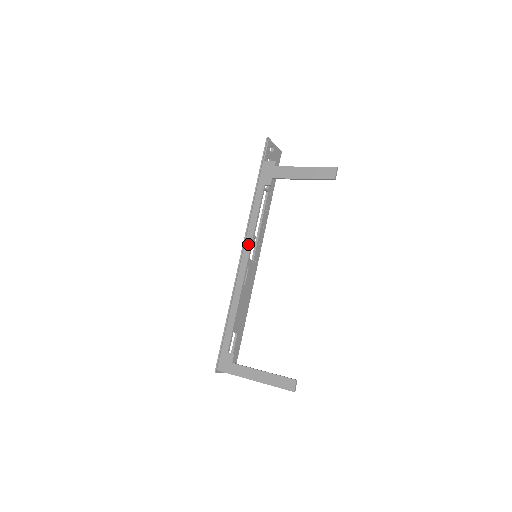
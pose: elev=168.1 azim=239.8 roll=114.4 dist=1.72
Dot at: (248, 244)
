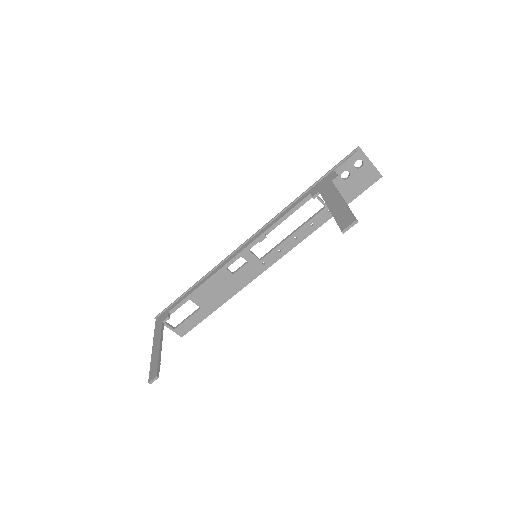
Dot at: (253, 238)
